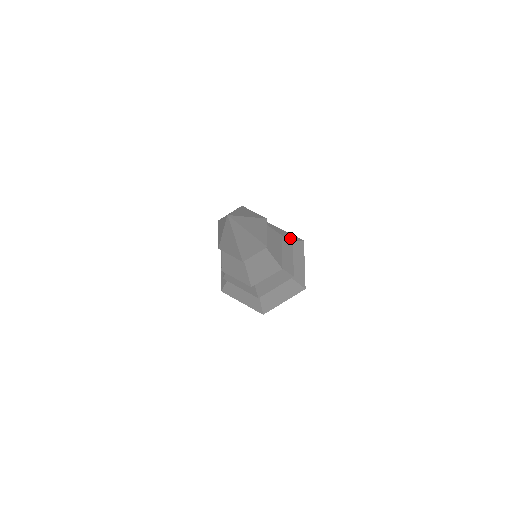
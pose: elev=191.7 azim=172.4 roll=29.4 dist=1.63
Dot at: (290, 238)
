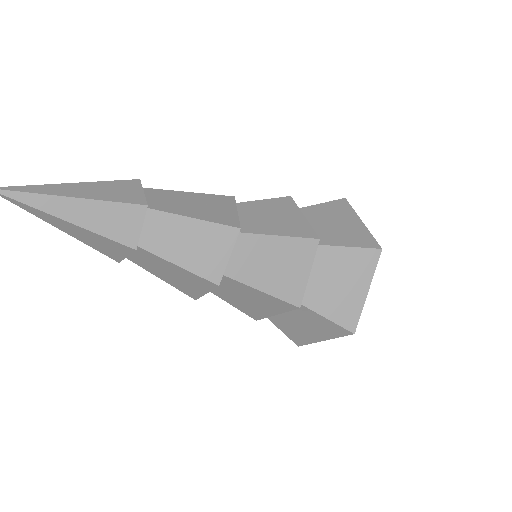
Dot at: (283, 200)
